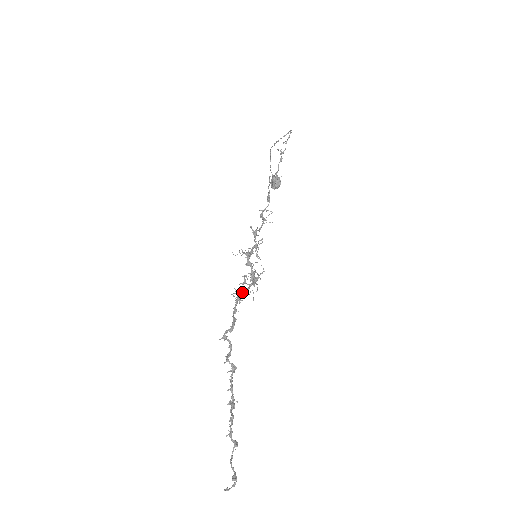
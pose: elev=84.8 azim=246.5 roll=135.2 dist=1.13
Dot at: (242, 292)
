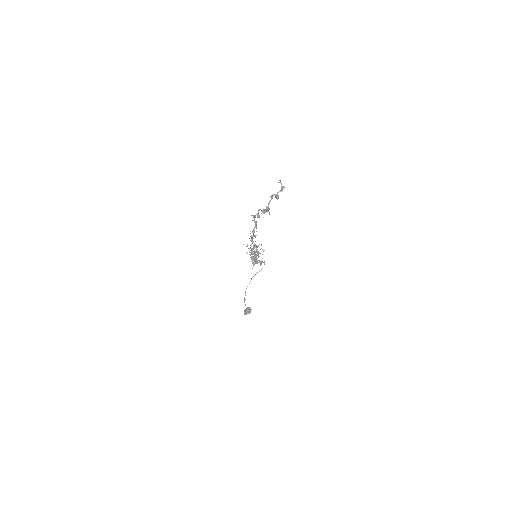
Dot at: occluded
